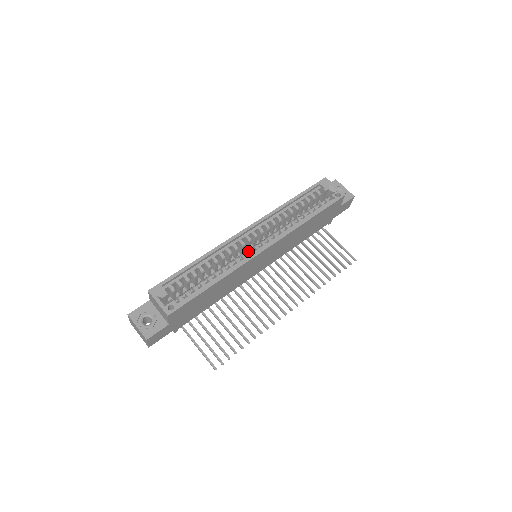
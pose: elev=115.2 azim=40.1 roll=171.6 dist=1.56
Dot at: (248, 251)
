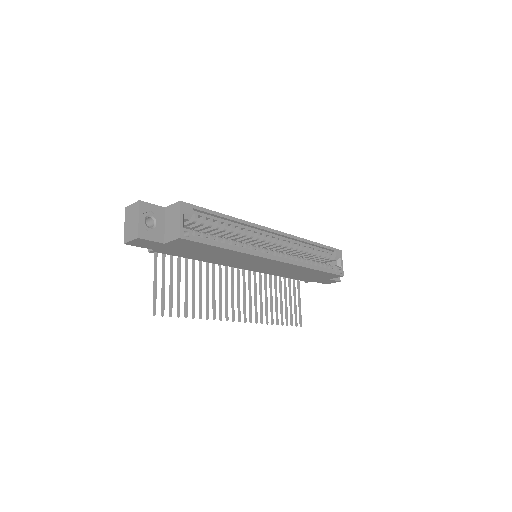
Dot at: (264, 249)
